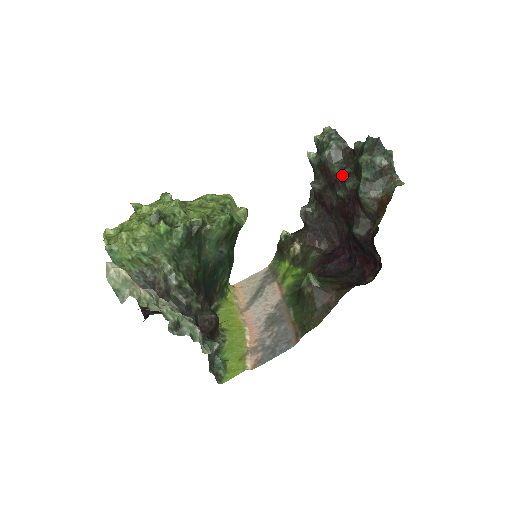
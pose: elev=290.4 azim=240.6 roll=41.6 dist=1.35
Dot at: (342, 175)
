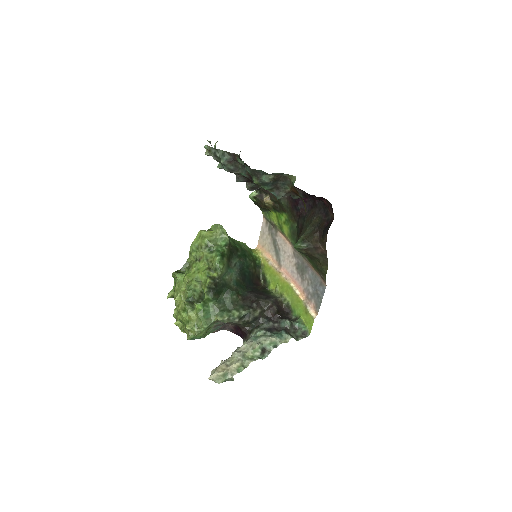
Dot at: (251, 177)
